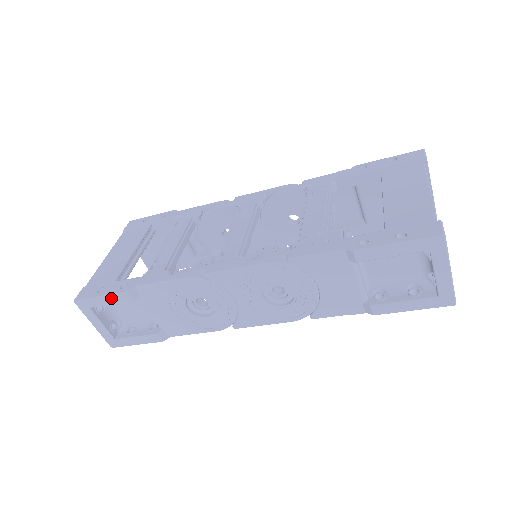
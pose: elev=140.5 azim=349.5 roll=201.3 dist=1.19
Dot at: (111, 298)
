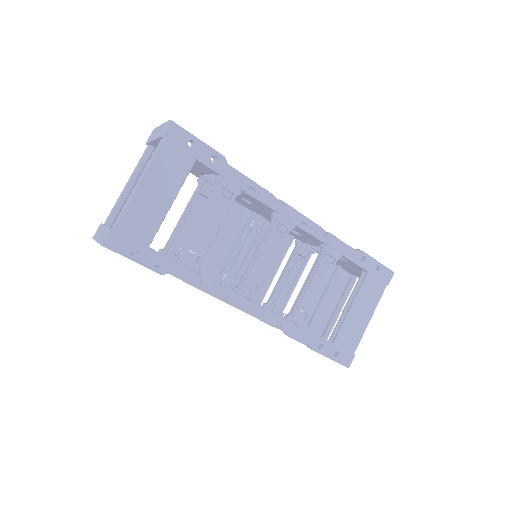
Dot at: occluded
